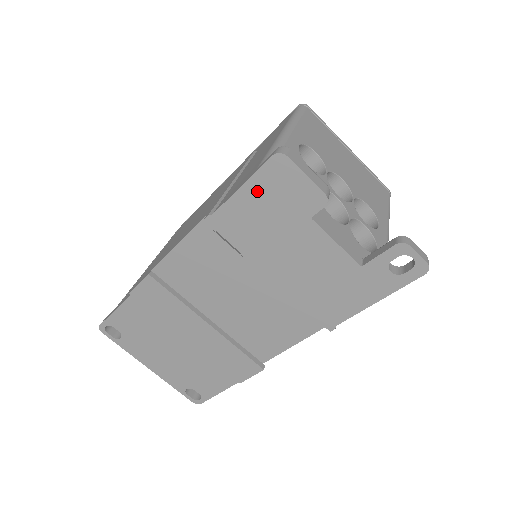
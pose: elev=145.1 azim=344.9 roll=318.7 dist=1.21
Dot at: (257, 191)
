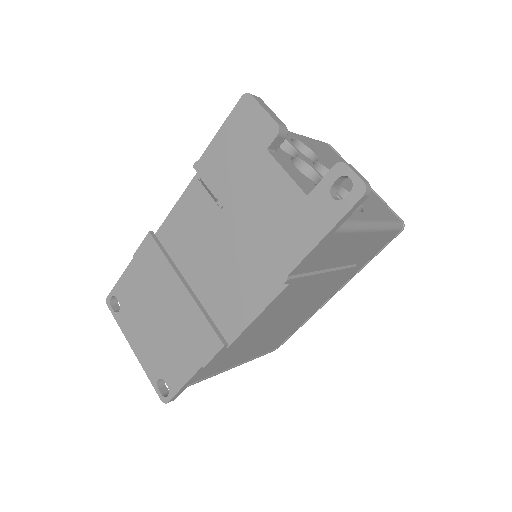
Dot at: (230, 131)
